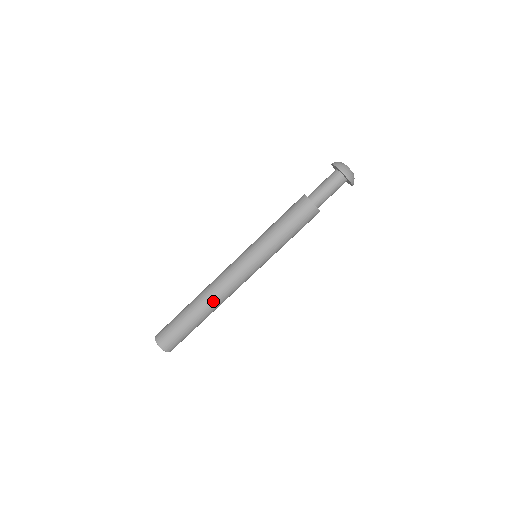
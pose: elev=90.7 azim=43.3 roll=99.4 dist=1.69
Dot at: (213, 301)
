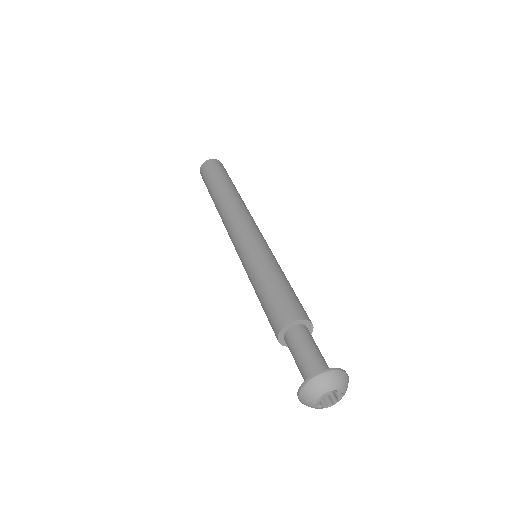
Dot at: occluded
